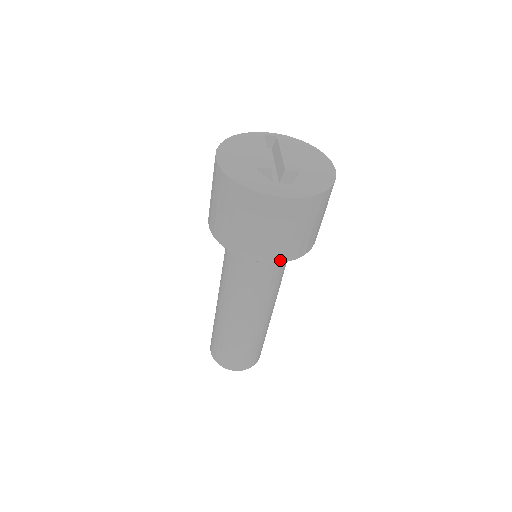
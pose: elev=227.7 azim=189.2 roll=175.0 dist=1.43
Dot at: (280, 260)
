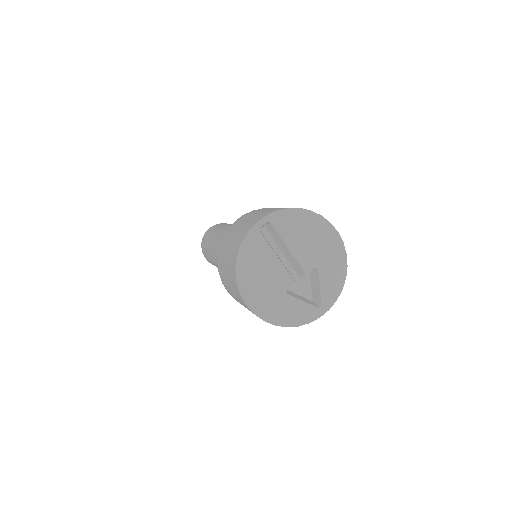
Dot at: occluded
